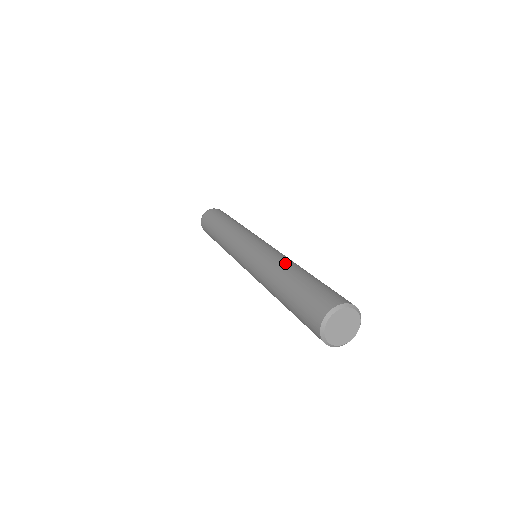
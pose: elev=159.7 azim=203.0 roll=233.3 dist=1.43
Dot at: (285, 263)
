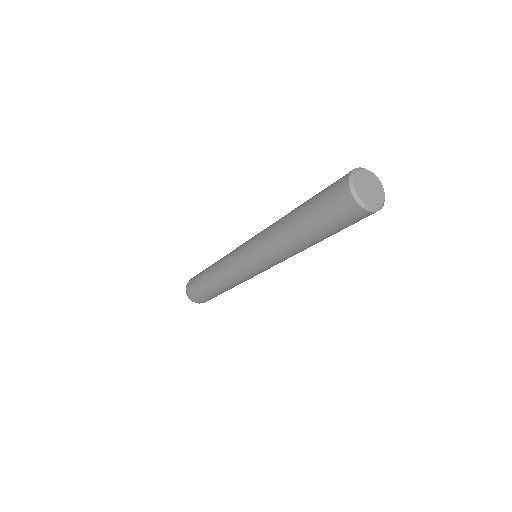
Dot at: occluded
